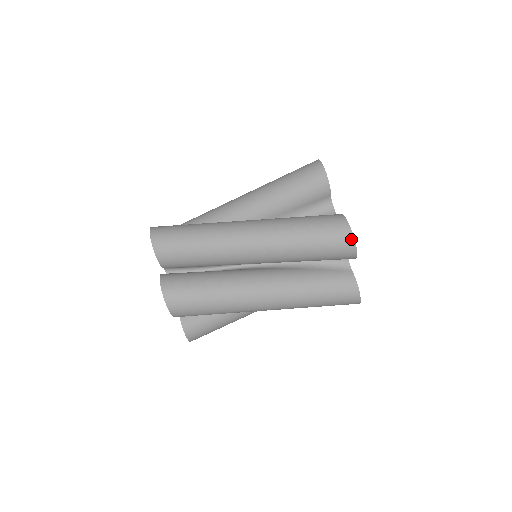
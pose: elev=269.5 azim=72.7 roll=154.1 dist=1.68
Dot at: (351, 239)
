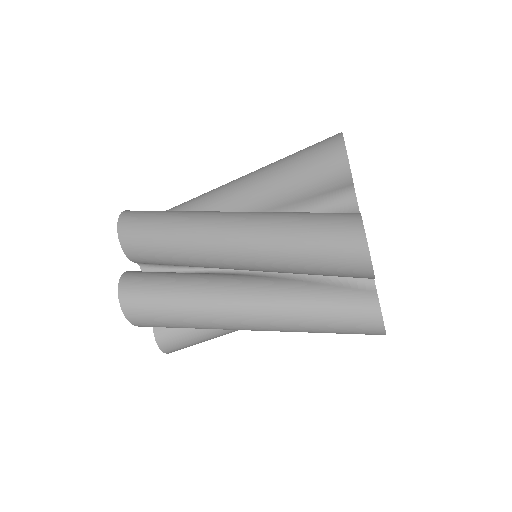
Dot at: occluded
